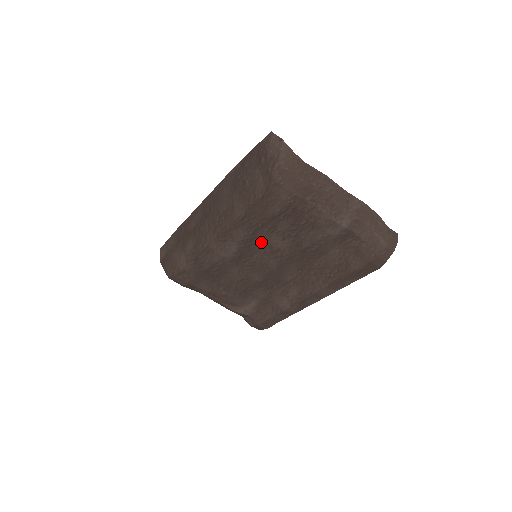
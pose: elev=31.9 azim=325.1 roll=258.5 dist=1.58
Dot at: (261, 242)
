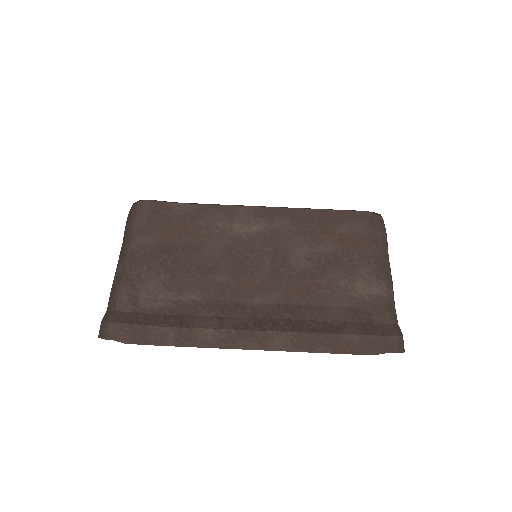
Dot at: (287, 244)
